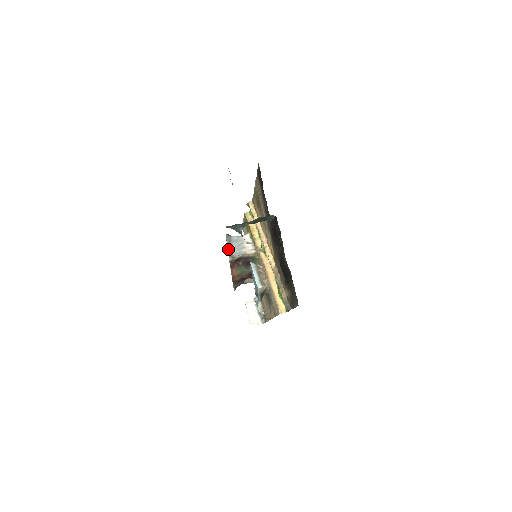
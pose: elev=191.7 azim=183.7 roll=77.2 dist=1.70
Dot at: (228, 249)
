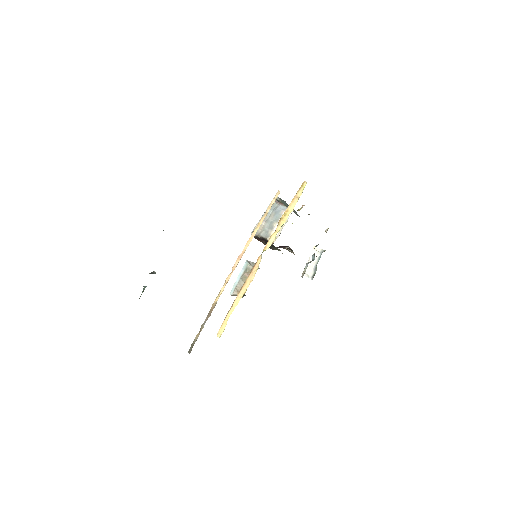
Dot at: (259, 221)
